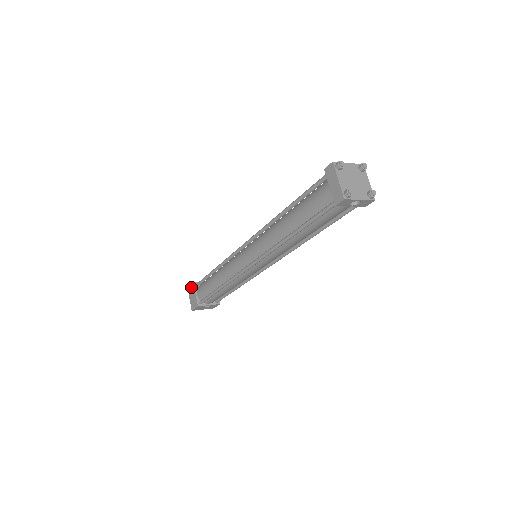
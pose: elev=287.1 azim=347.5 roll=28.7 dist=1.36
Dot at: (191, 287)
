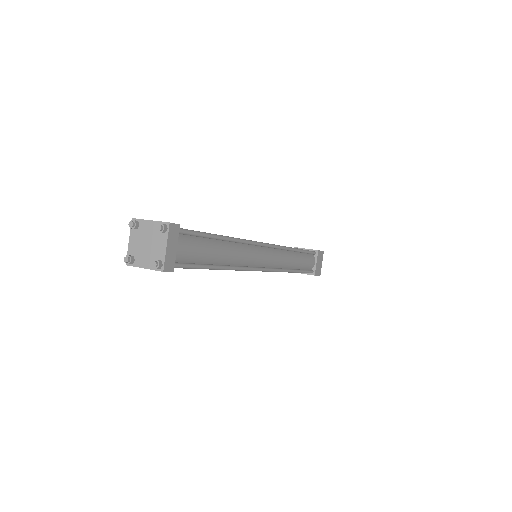
Dot at: occluded
